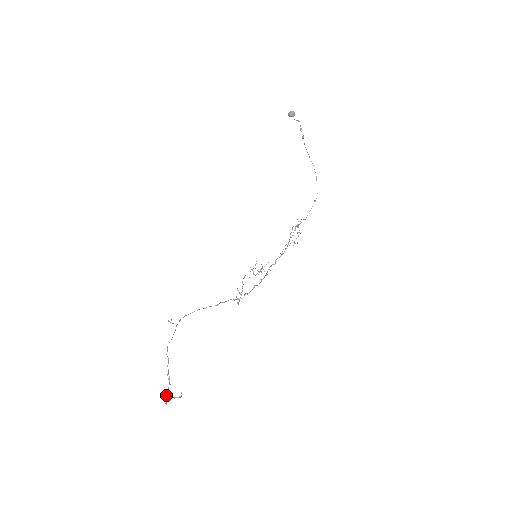
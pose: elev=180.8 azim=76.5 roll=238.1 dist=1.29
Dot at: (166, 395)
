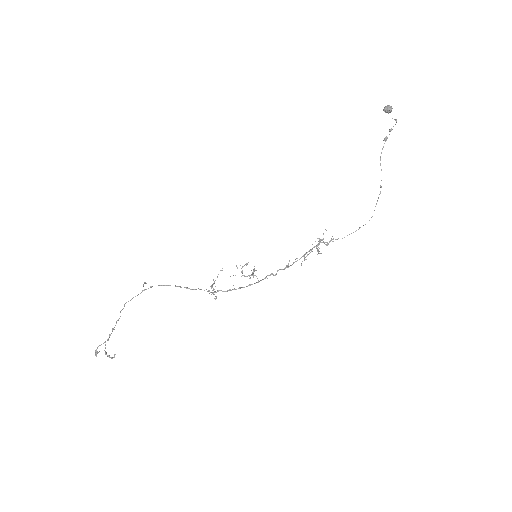
Dot at: (97, 347)
